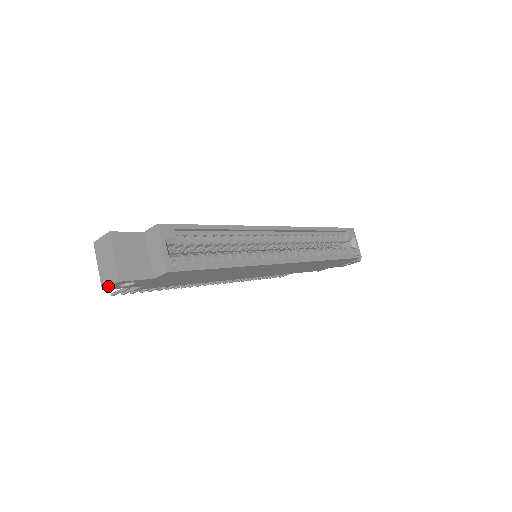
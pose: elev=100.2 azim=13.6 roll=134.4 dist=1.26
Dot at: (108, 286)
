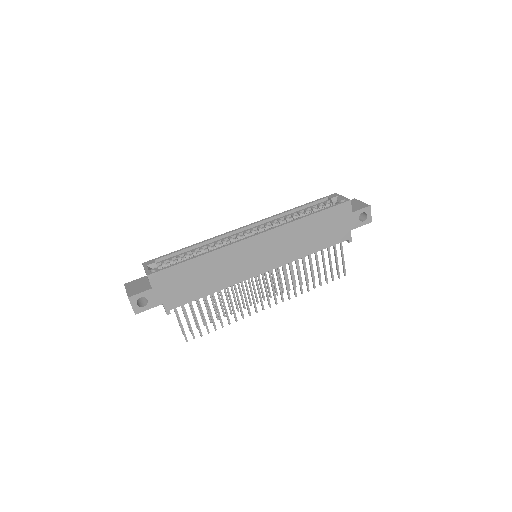
Dot at: (132, 308)
